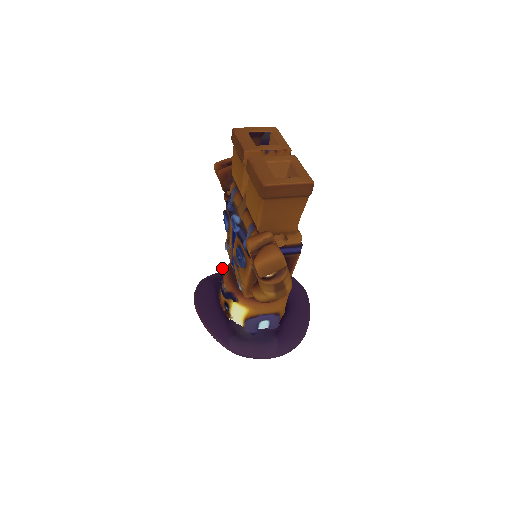
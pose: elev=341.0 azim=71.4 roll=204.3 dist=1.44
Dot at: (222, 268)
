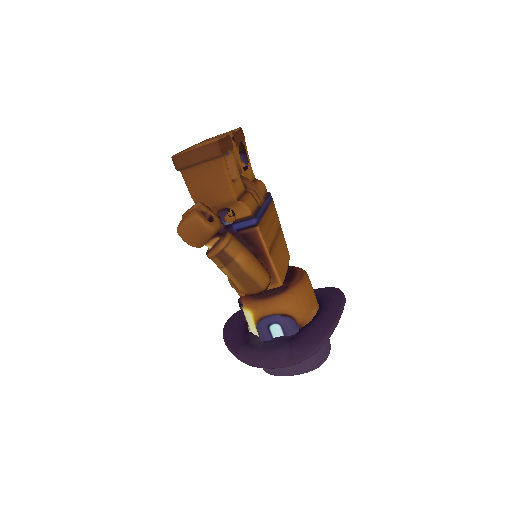
Dot at: occluded
